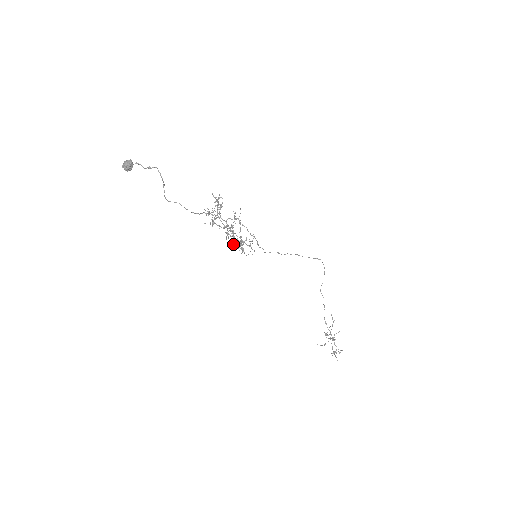
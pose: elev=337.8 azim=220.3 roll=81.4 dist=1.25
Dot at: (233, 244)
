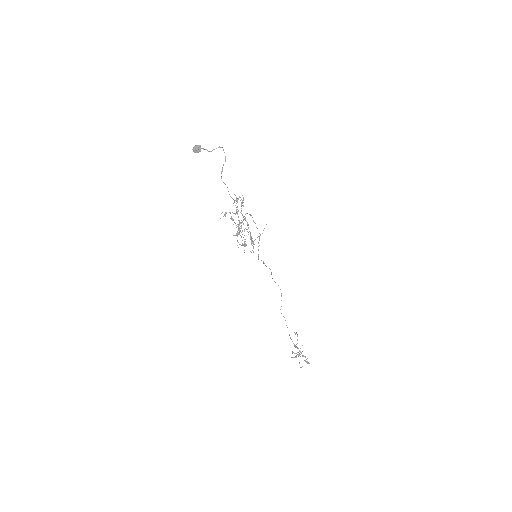
Dot at: occluded
